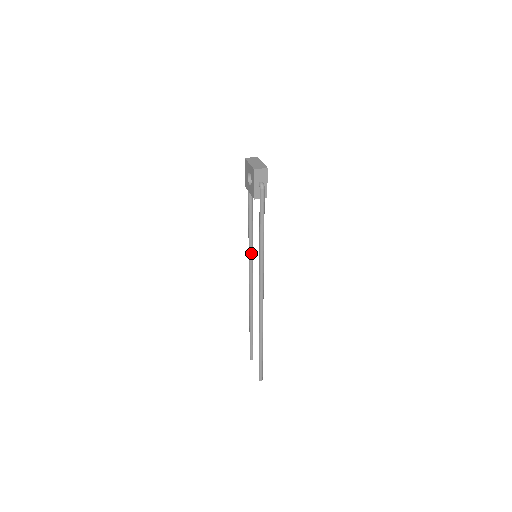
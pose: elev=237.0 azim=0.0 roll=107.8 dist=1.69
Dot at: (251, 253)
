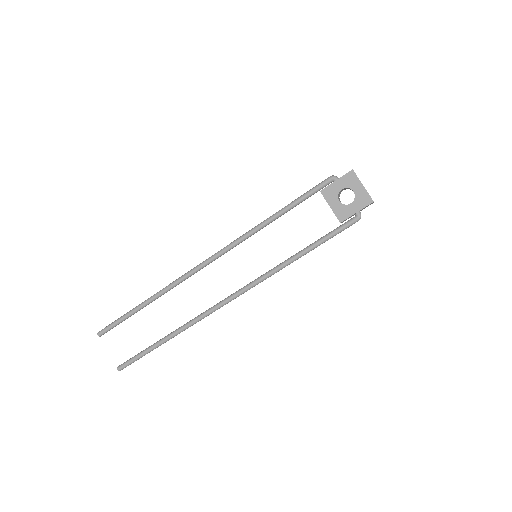
Dot at: (239, 243)
